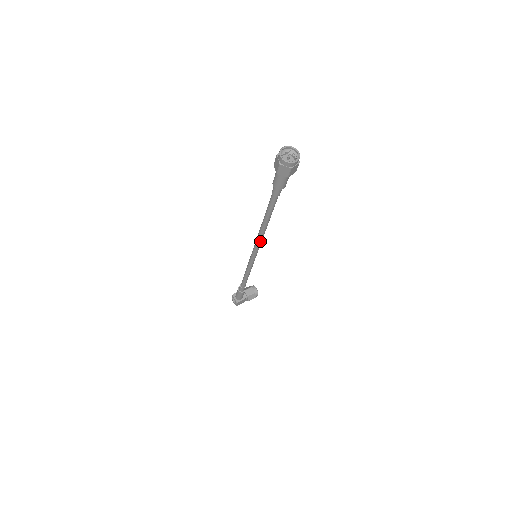
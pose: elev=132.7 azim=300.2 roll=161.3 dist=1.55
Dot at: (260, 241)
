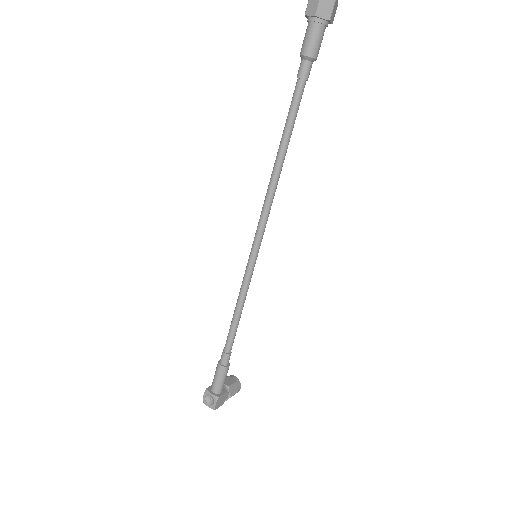
Dot at: (271, 203)
